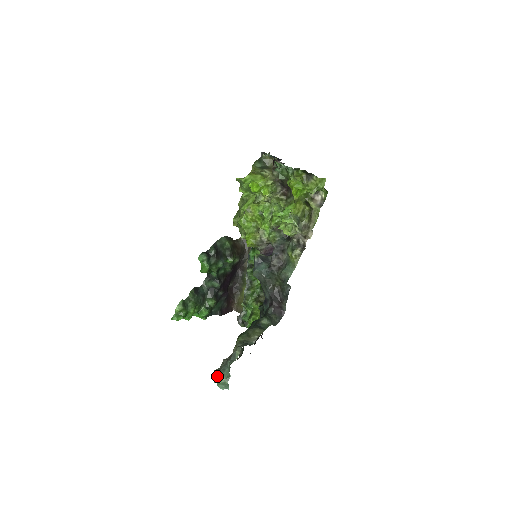
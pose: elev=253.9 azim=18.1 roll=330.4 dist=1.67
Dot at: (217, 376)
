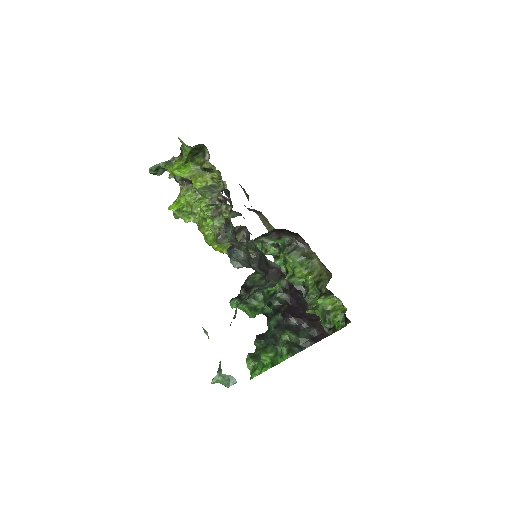
Dot at: occluded
